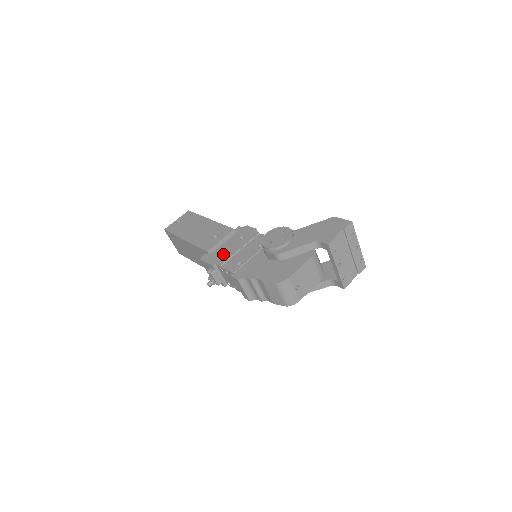
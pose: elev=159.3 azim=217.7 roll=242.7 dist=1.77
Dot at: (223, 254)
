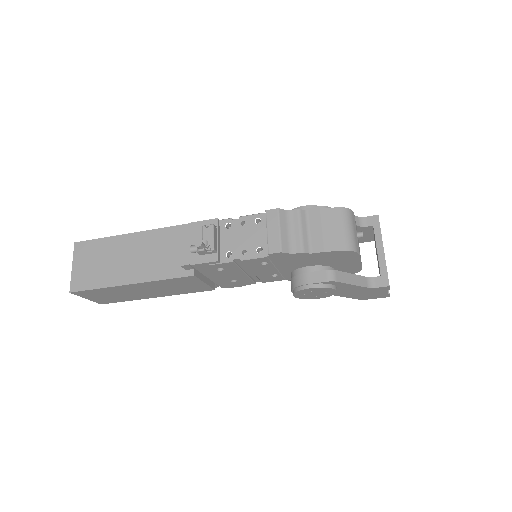
Dot at: occluded
